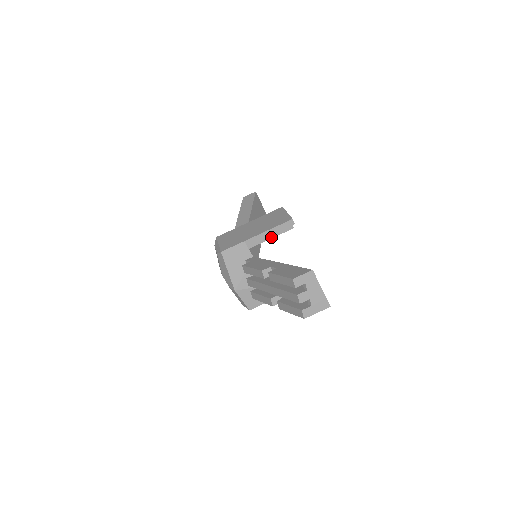
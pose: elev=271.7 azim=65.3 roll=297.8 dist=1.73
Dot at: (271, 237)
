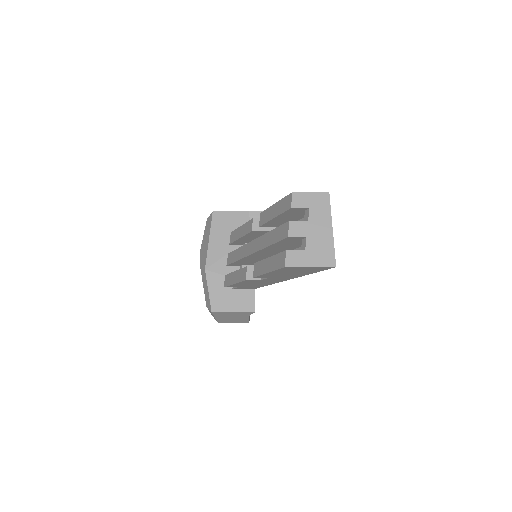
Dot at: occluded
